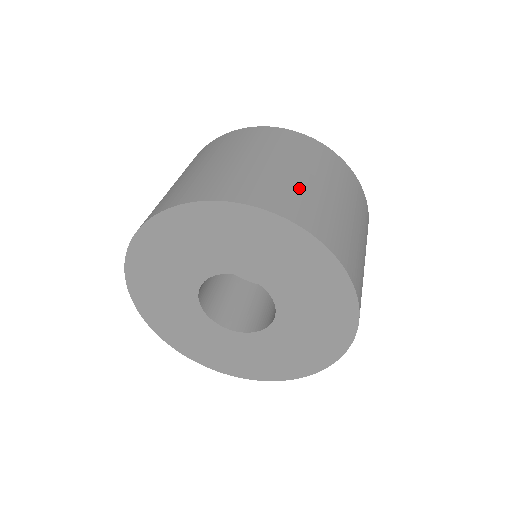
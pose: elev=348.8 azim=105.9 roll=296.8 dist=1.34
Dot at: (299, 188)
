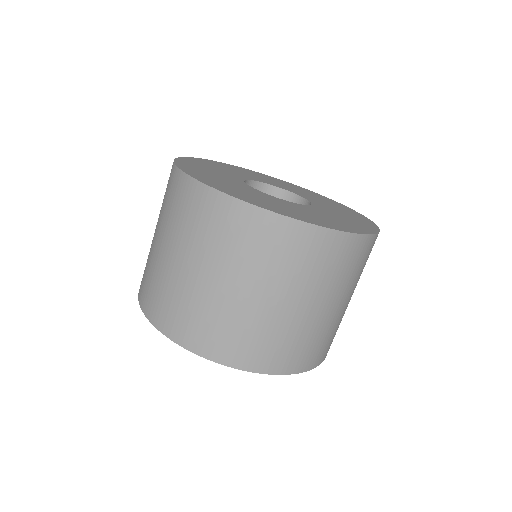
Dot at: (252, 323)
